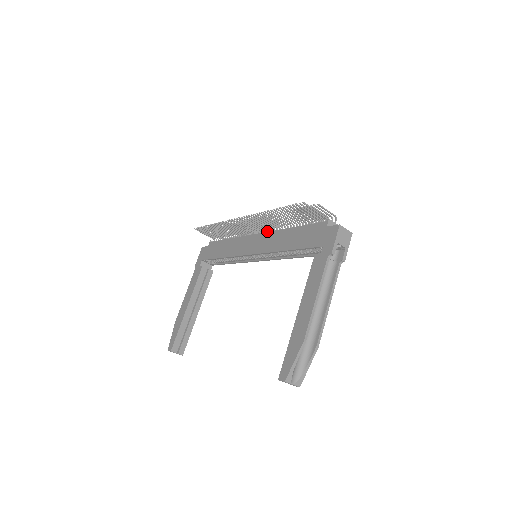
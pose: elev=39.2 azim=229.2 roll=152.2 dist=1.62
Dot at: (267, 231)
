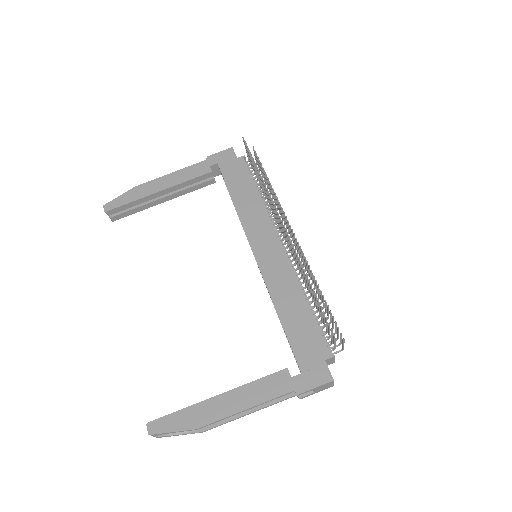
Dot at: occluded
